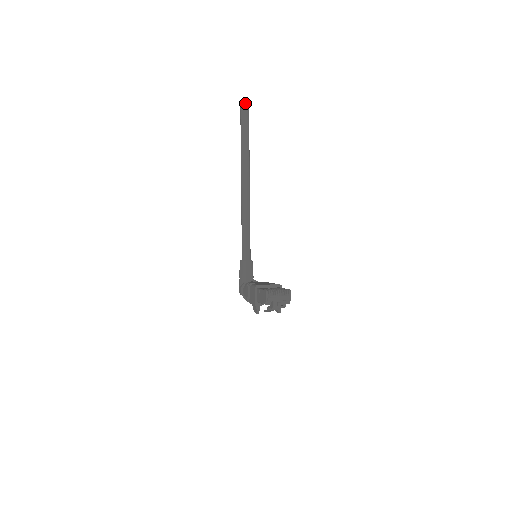
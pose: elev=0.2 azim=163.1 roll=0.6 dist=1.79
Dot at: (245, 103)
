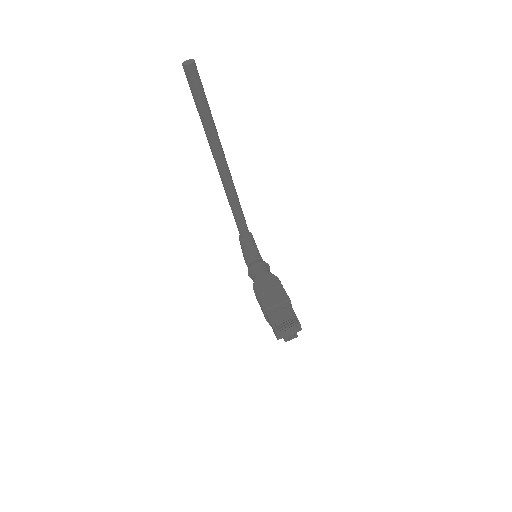
Dot at: (189, 68)
